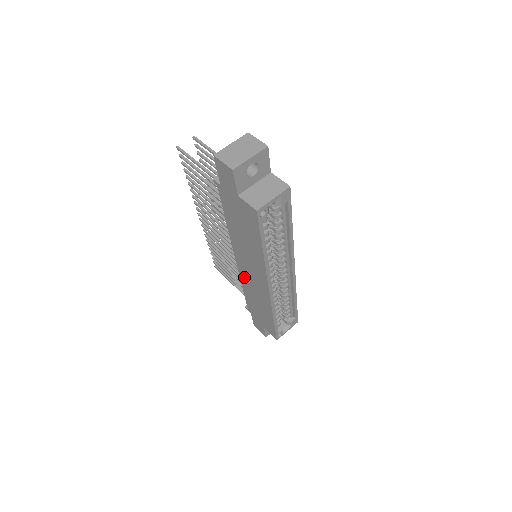
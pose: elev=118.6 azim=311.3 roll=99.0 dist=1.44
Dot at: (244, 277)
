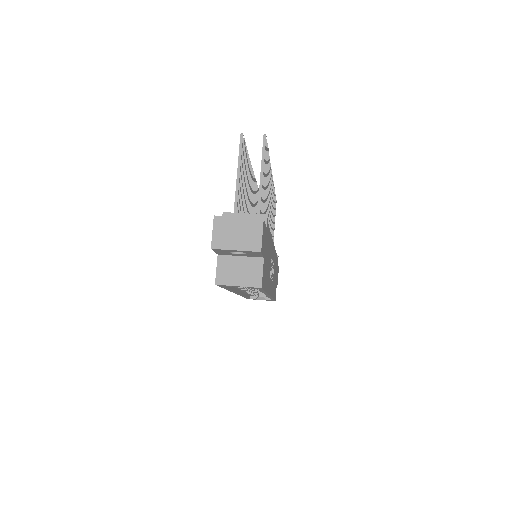
Dot at: occluded
